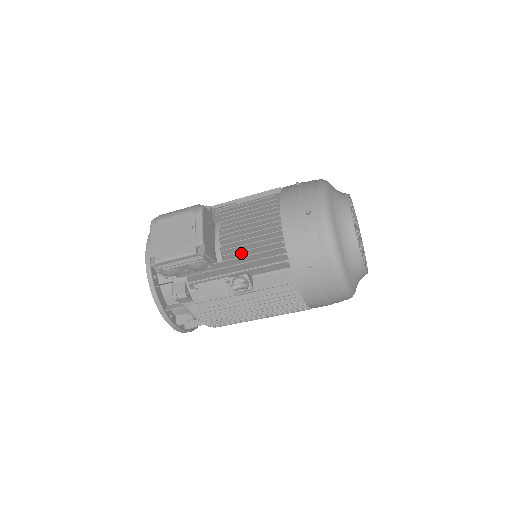
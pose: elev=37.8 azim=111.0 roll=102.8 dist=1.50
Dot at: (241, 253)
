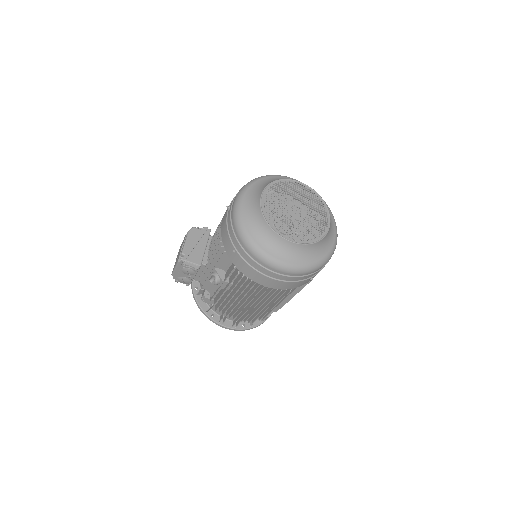
Dot at: occluded
